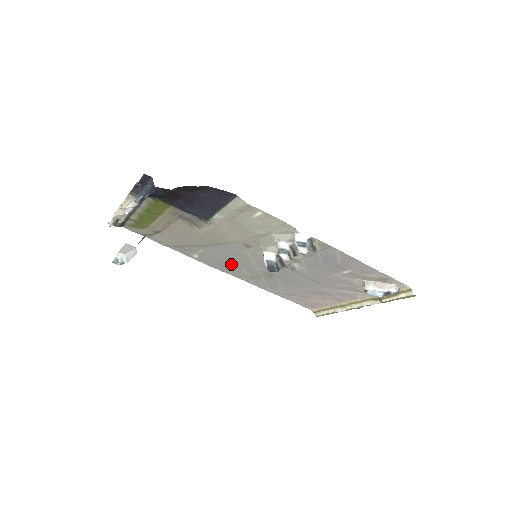
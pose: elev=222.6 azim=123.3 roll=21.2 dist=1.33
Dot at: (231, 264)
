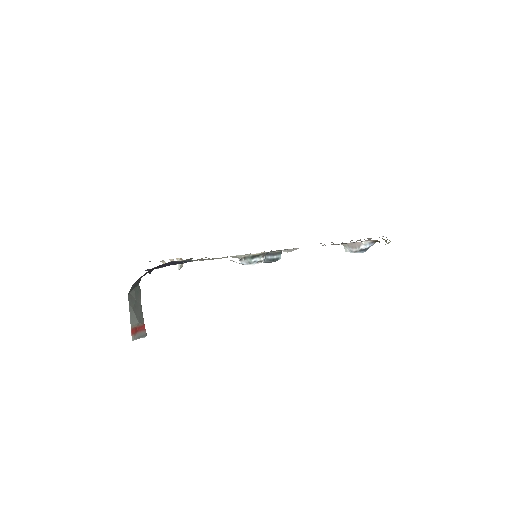
Dot at: occluded
